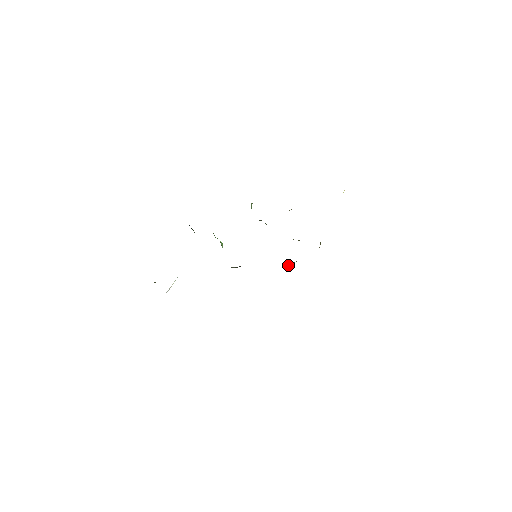
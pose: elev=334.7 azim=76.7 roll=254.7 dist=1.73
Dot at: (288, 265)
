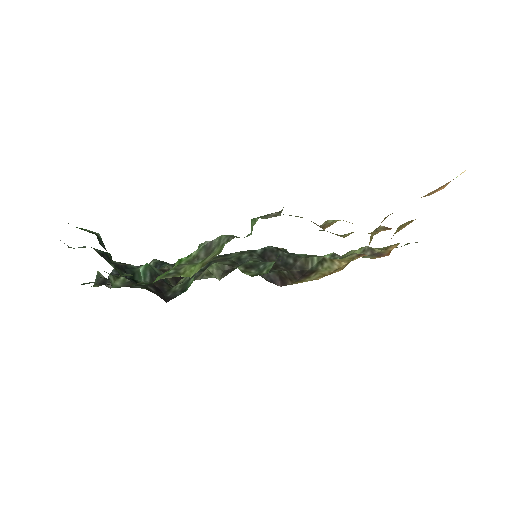
Dot at: (307, 261)
